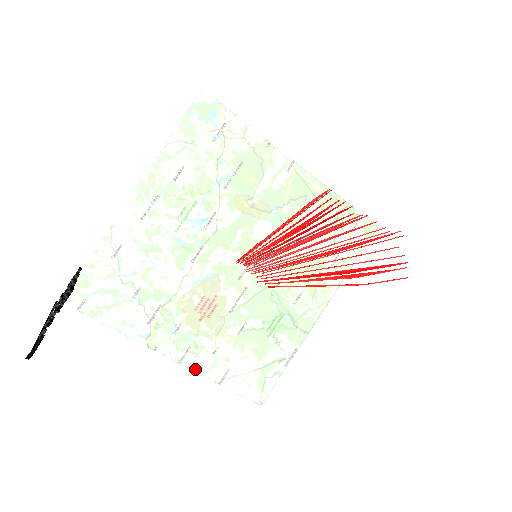
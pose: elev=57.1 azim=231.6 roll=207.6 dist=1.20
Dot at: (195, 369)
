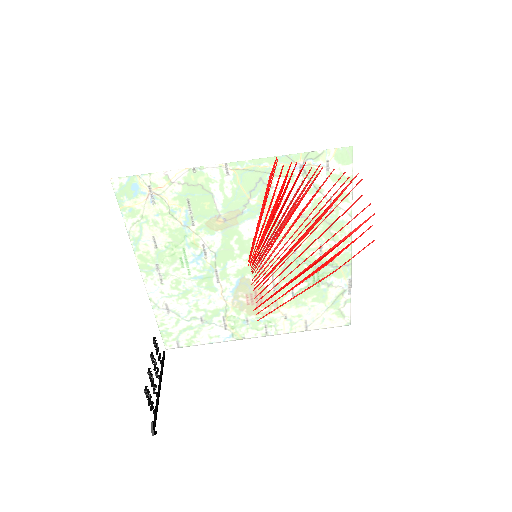
Dot at: (281, 333)
